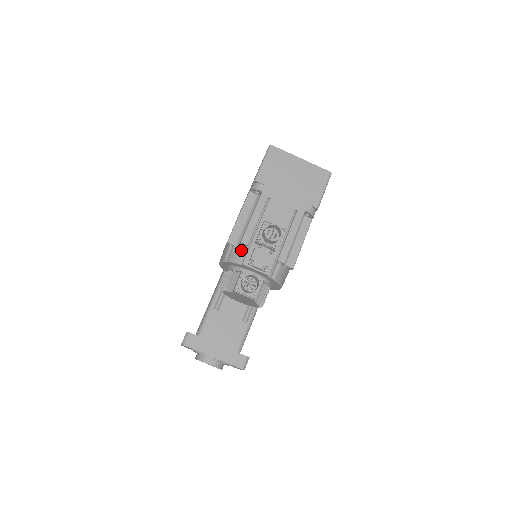
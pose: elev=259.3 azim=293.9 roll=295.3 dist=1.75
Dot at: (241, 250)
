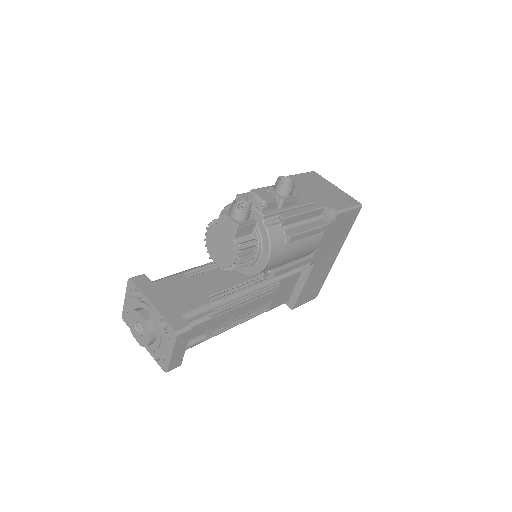
Dot at: occluded
